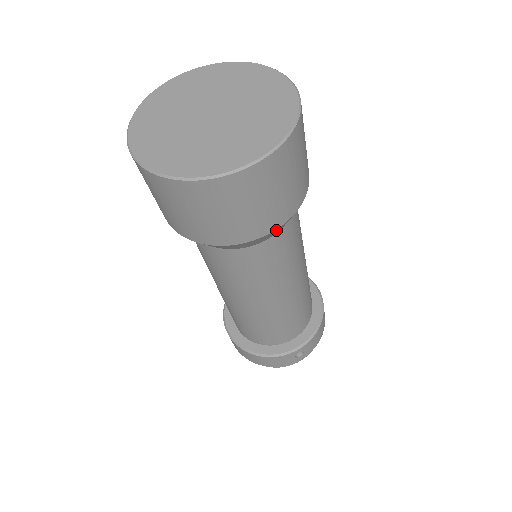
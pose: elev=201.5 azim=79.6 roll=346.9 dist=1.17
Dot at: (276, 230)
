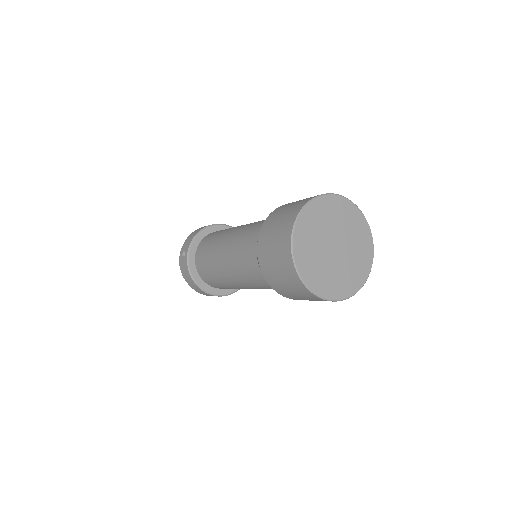
Dot at: occluded
